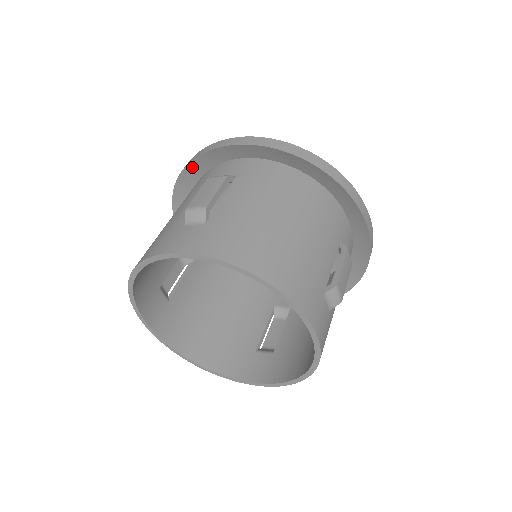
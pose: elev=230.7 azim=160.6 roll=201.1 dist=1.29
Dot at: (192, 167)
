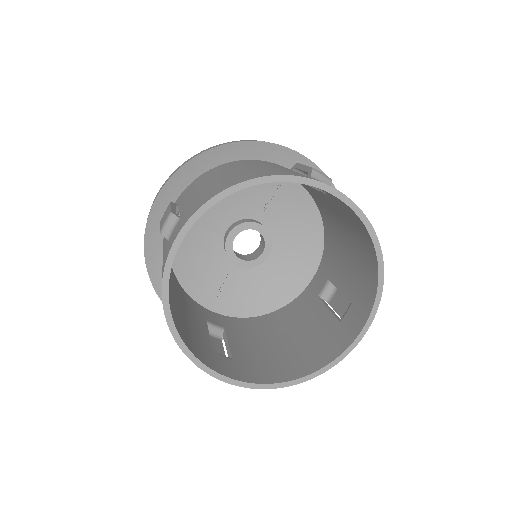
Dot at: (149, 252)
